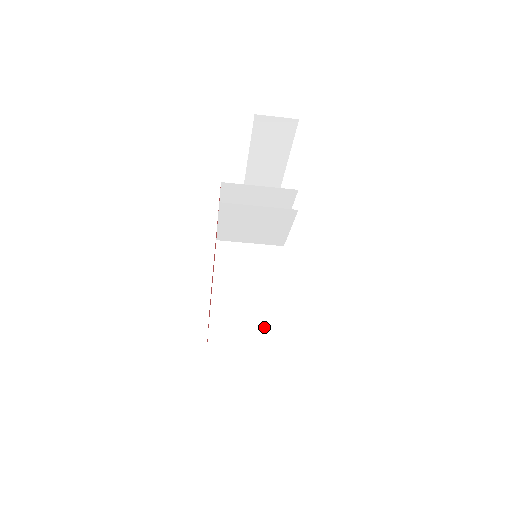
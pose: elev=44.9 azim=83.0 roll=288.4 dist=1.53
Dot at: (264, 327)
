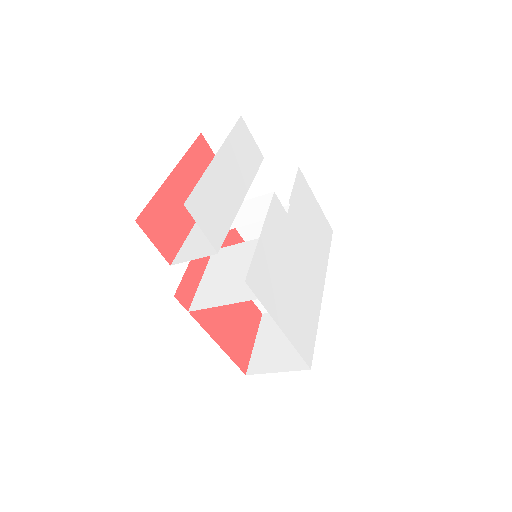
Dot at: occluded
